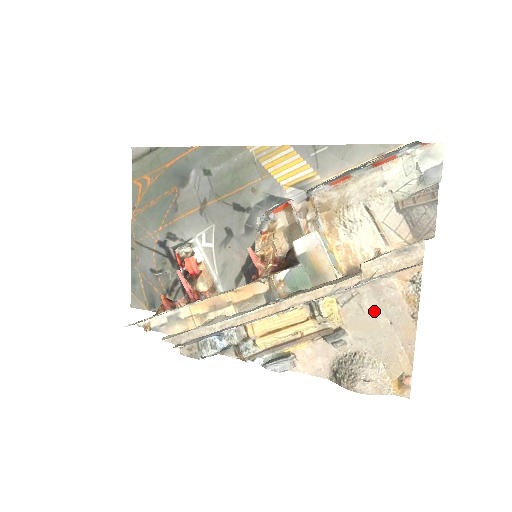
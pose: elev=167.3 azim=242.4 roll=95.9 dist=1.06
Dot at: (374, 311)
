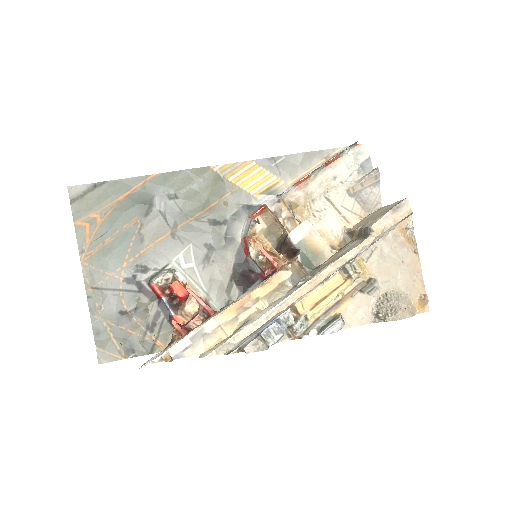
Dot at: (390, 257)
